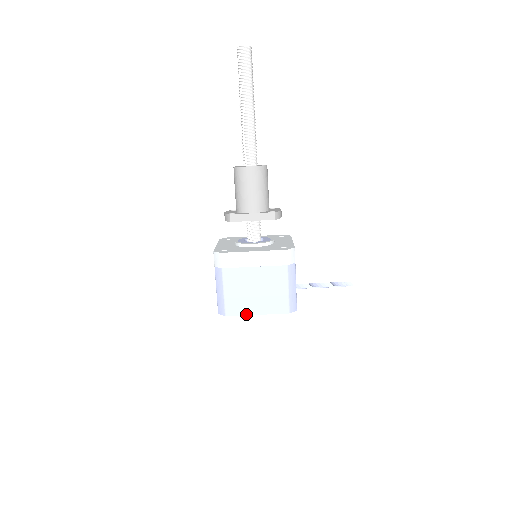
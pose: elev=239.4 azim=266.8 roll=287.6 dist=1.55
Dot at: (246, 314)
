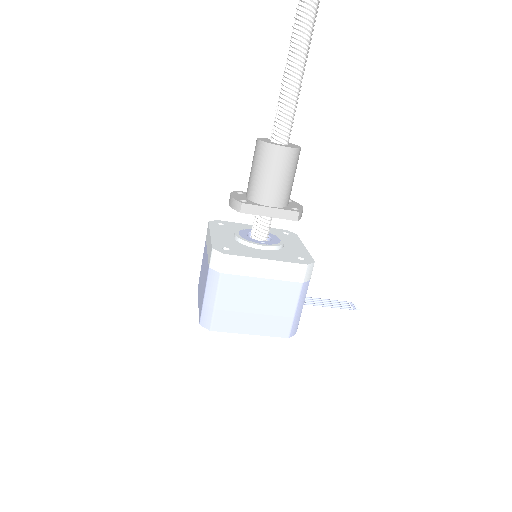
Dot at: (237, 332)
